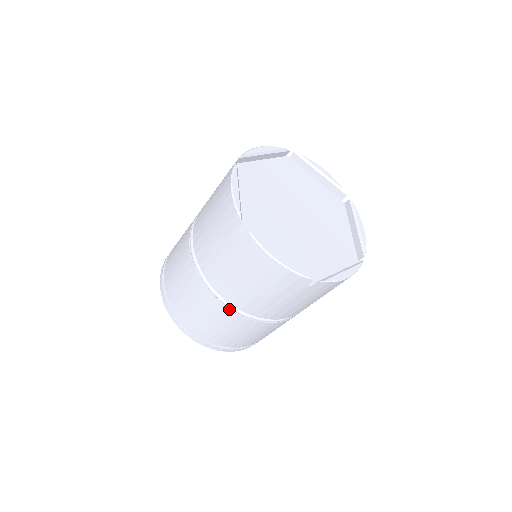
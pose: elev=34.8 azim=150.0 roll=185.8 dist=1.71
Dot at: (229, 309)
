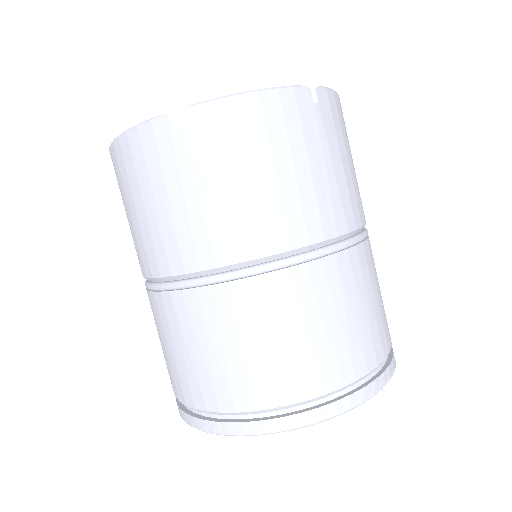
Dot at: (166, 292)
